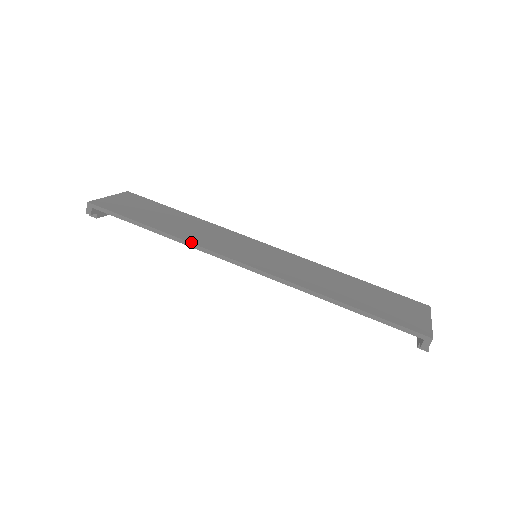
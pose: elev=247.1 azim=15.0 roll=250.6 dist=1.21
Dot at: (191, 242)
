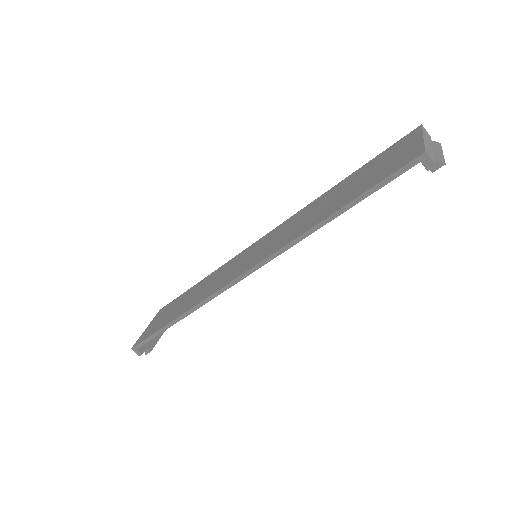
Dot at: (201, 301)
